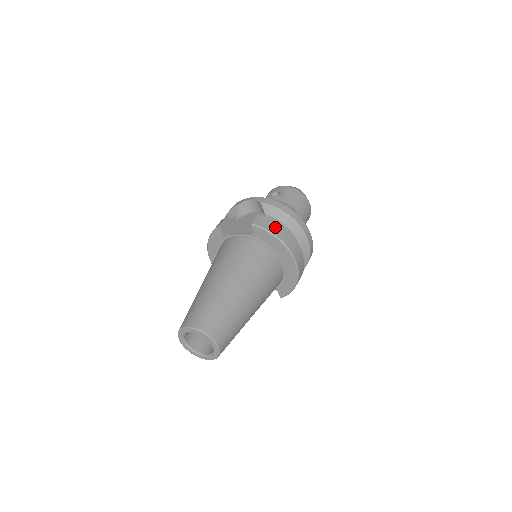
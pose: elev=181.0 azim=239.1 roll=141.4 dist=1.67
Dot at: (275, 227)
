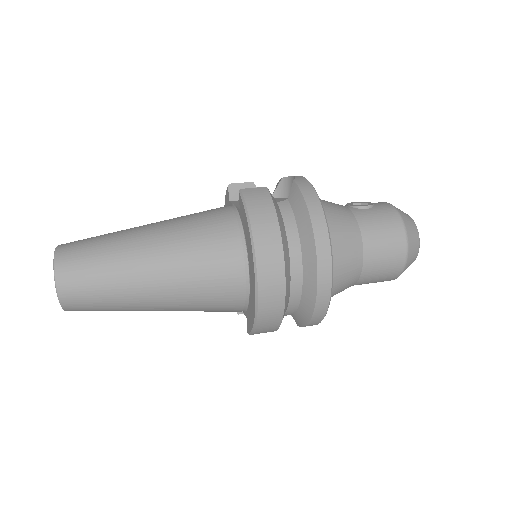
Dot at: (263, 210)
